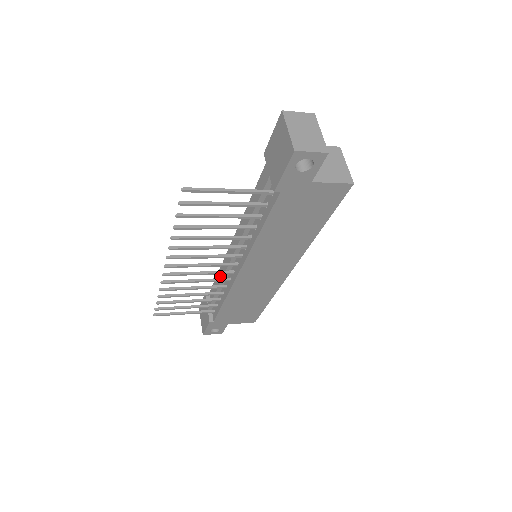
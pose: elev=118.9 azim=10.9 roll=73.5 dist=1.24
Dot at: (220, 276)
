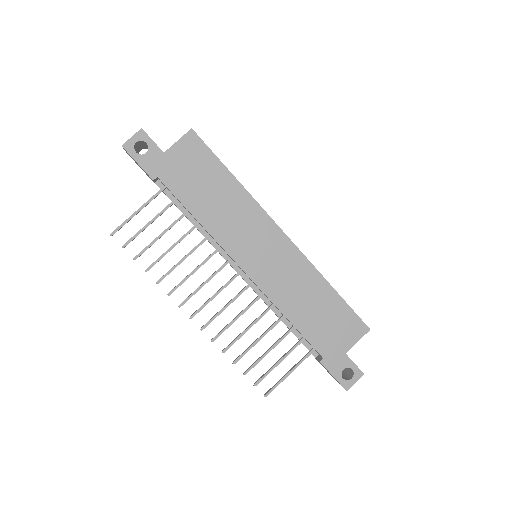
Dot at: occluded
